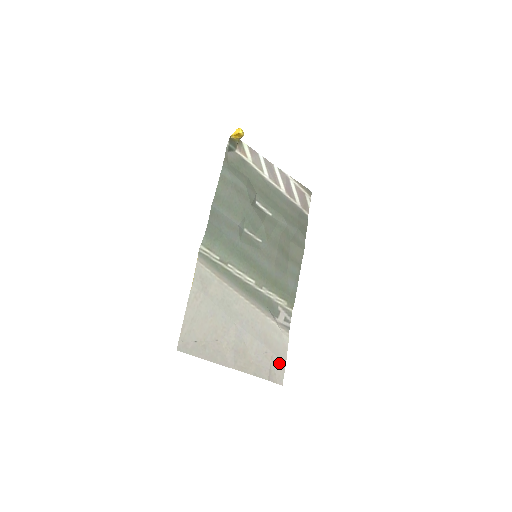
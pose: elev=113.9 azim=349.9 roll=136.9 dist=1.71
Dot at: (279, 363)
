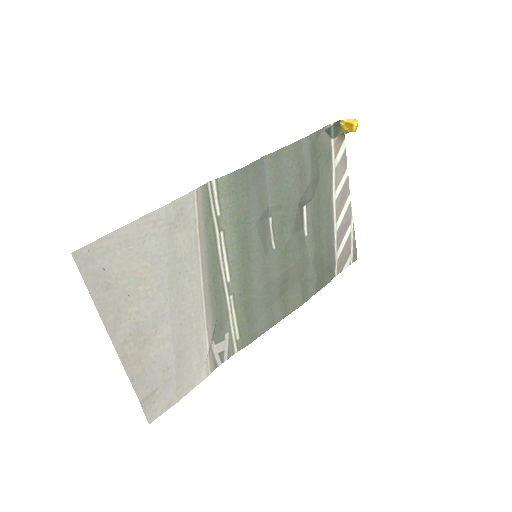
Dot at: (170, 394)
